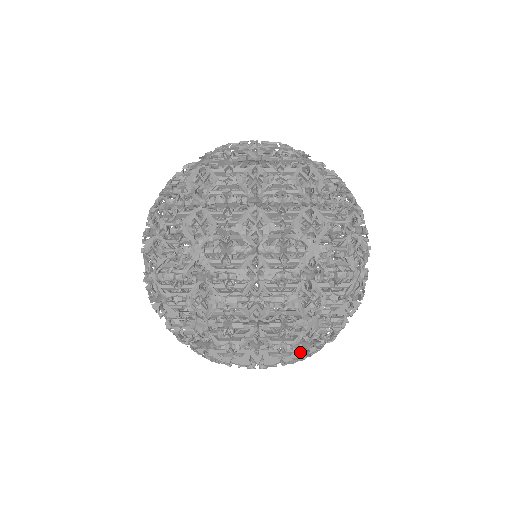
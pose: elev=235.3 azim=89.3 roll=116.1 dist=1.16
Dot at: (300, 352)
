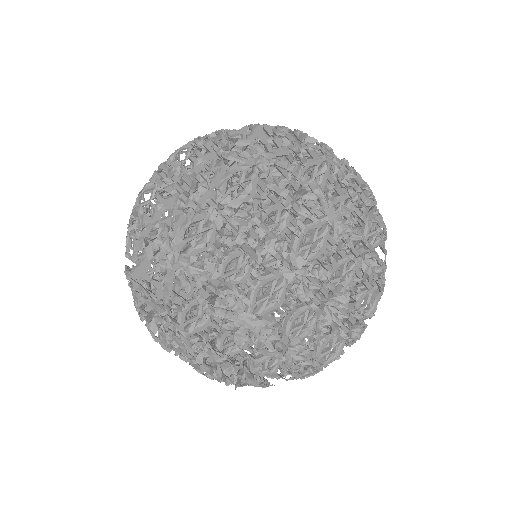
Dot at: occluded
